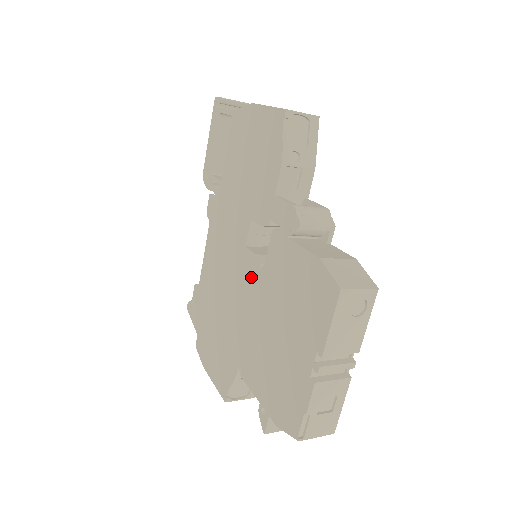
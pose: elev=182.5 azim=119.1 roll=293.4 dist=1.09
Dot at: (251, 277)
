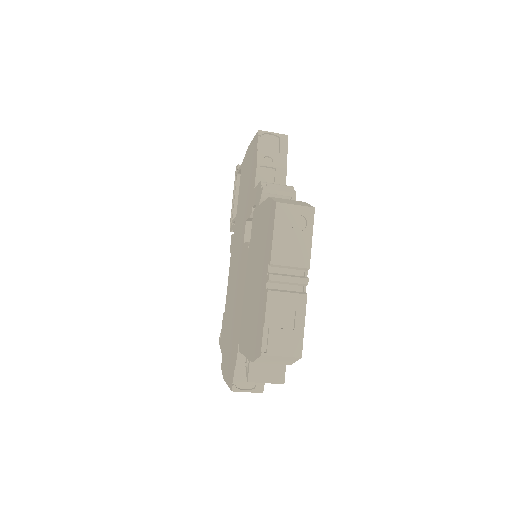
Dot at: (245, 261)
